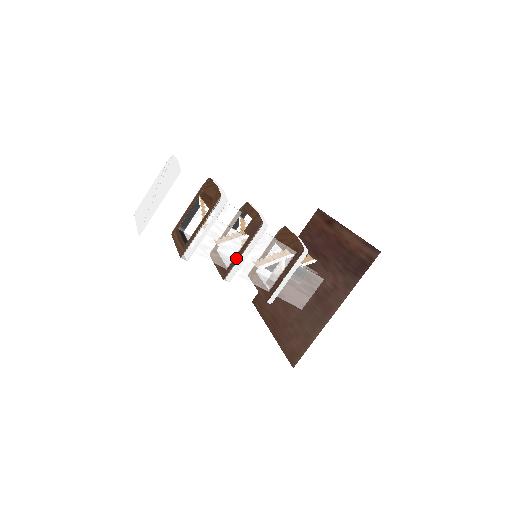
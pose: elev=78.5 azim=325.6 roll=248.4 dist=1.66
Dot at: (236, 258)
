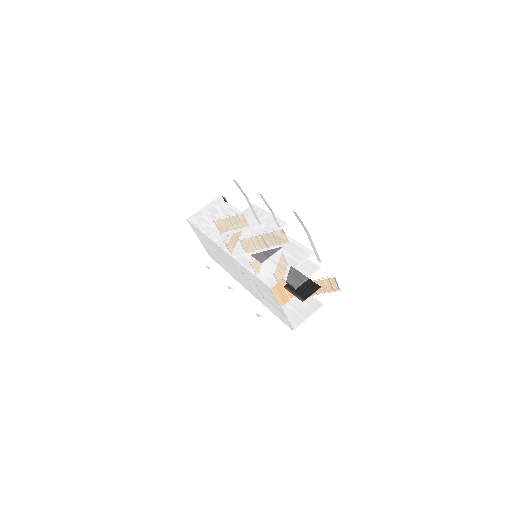
Dot at: occluded
